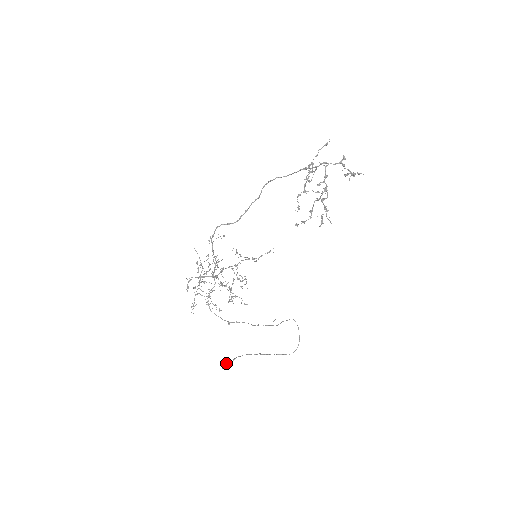
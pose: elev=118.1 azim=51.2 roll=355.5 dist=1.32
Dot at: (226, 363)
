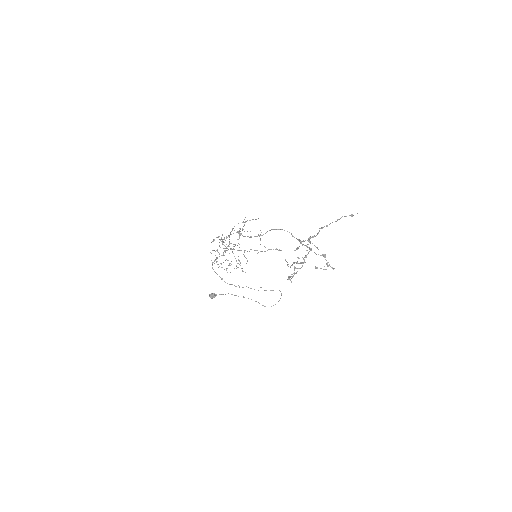
Dot at: (212, 295)
